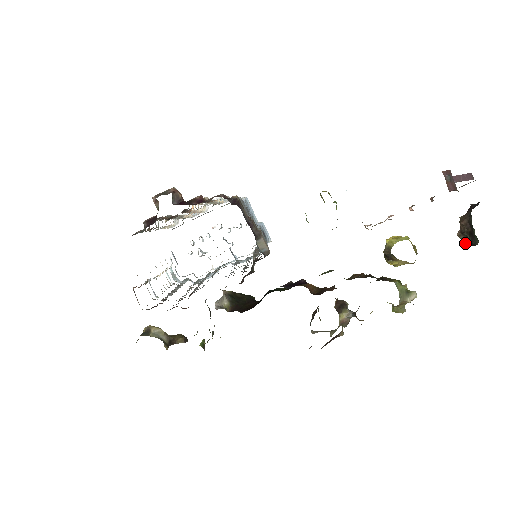
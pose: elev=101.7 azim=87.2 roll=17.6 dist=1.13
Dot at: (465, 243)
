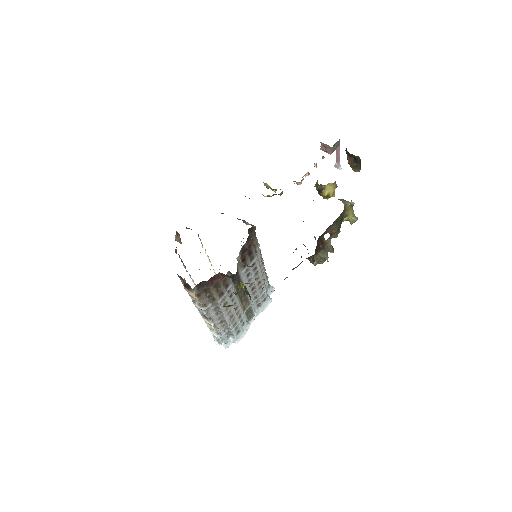
Dot at: (359, 170)
